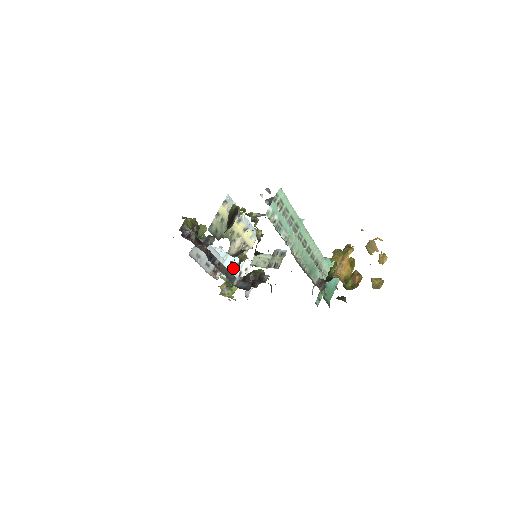
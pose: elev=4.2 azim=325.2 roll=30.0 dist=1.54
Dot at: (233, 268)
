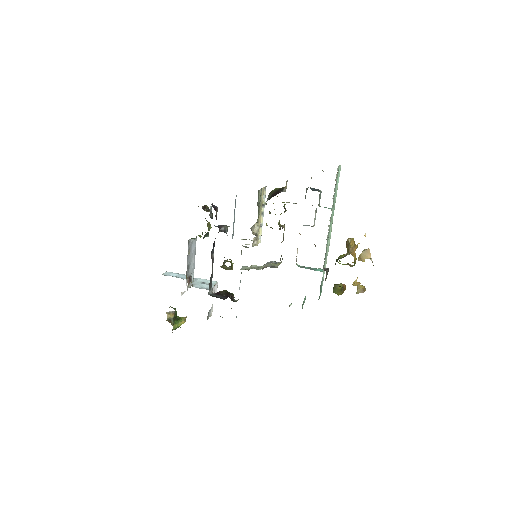
Dot at: (205, 285)
